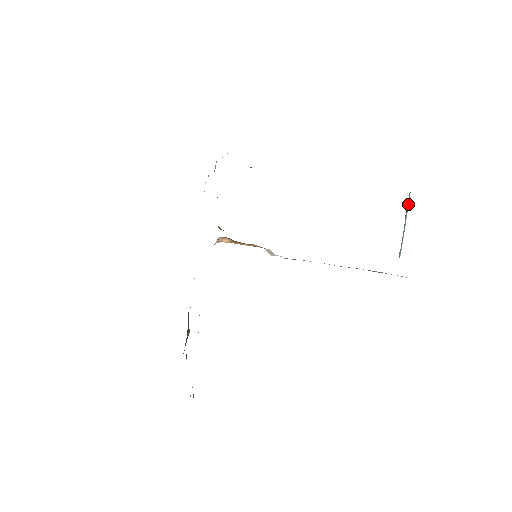
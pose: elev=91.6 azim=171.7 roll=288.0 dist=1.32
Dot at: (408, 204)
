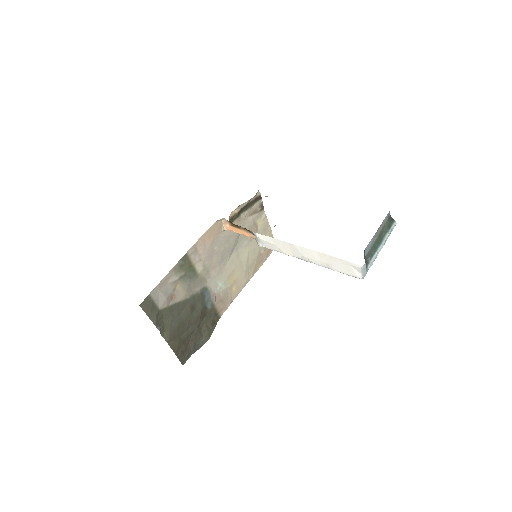
Dot at: (390, 227)
